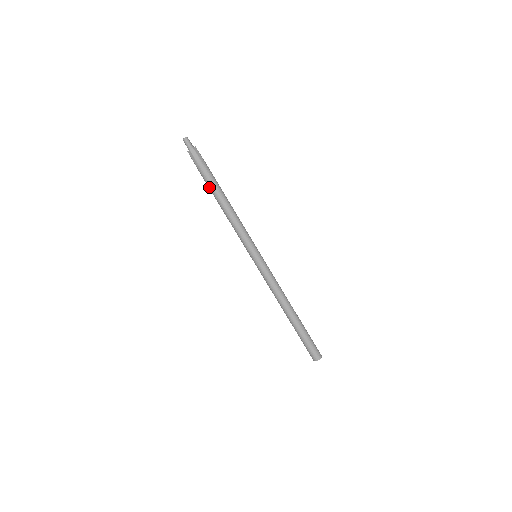
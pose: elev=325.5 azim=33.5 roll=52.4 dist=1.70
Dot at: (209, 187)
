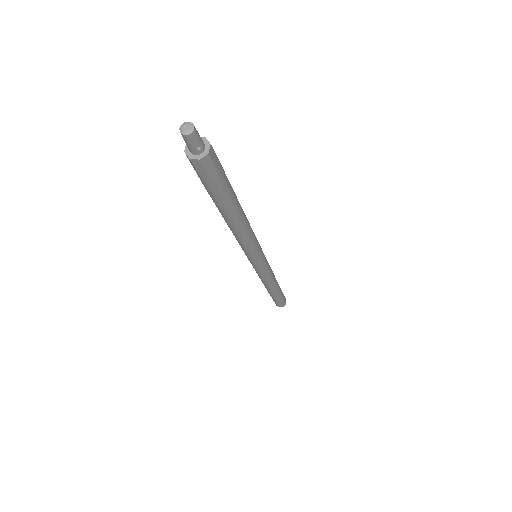
Dot at: (213, 201)
